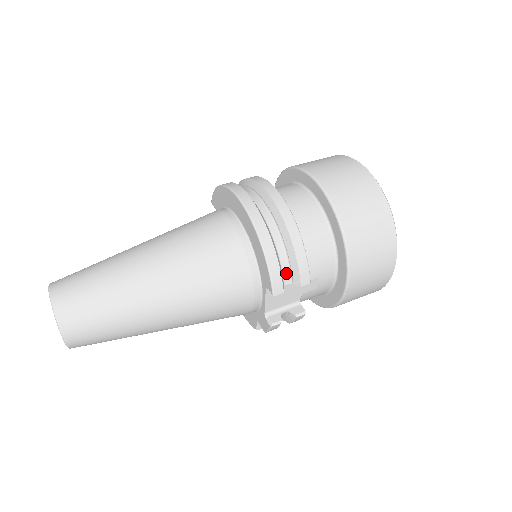
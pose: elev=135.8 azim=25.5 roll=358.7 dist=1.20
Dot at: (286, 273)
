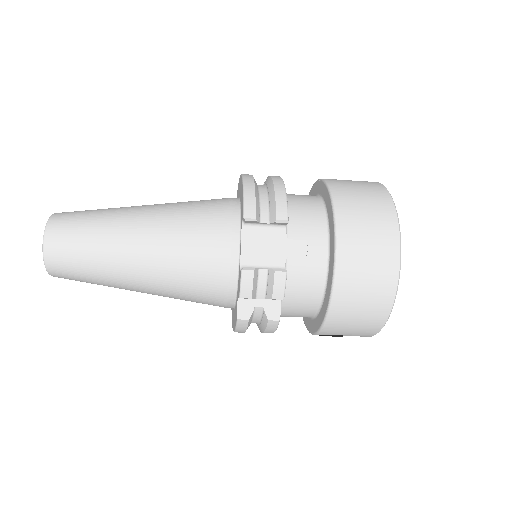
Dot at: (265, 212)
